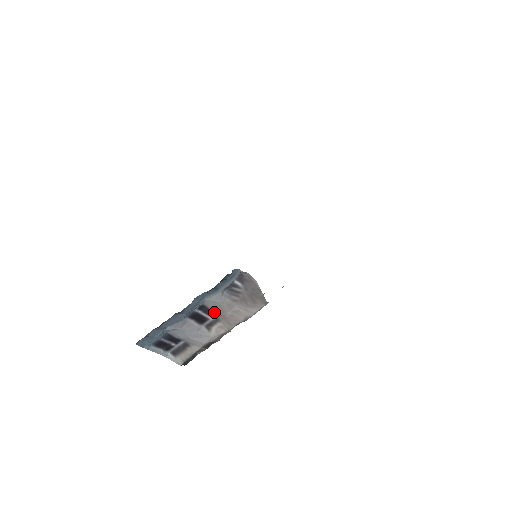
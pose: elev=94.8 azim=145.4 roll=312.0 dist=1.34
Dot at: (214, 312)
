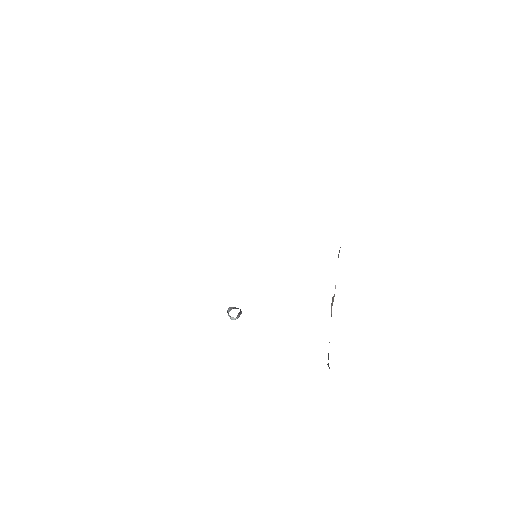
Dot at: occluded
